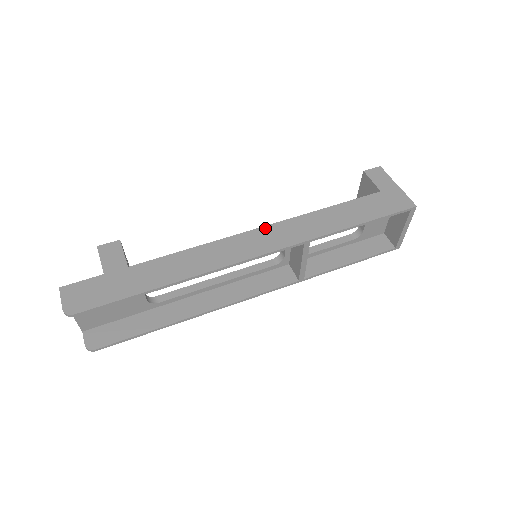
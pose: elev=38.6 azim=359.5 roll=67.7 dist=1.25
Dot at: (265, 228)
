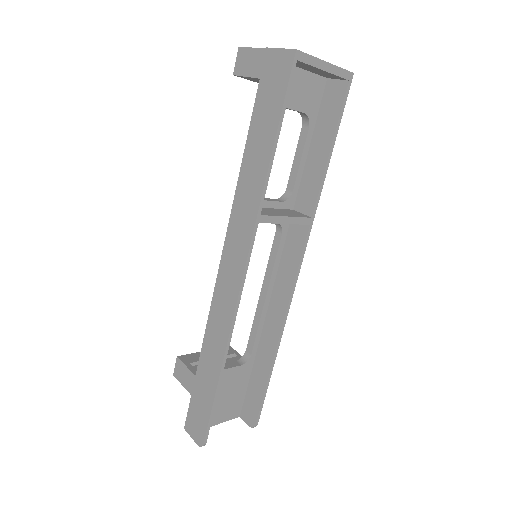
Dot at: (226, 243)
